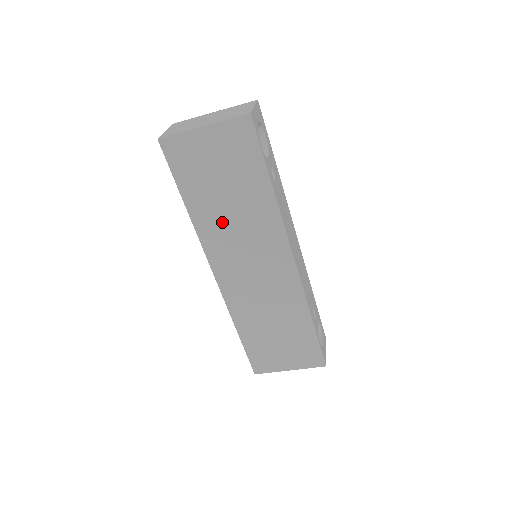
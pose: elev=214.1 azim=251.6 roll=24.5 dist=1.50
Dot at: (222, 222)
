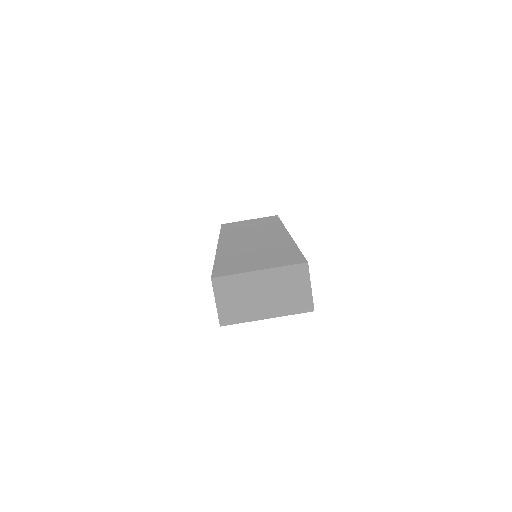
Dot at: occluded
